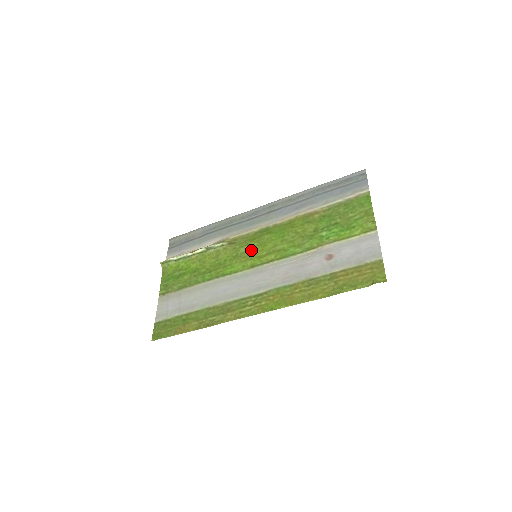
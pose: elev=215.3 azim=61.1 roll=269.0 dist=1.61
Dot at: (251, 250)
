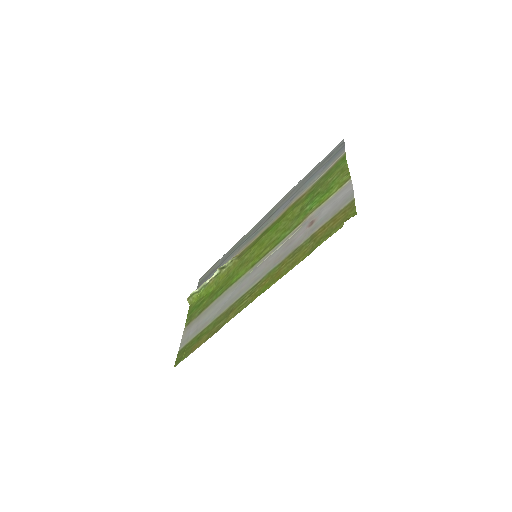
Dot at: (252, 253)
